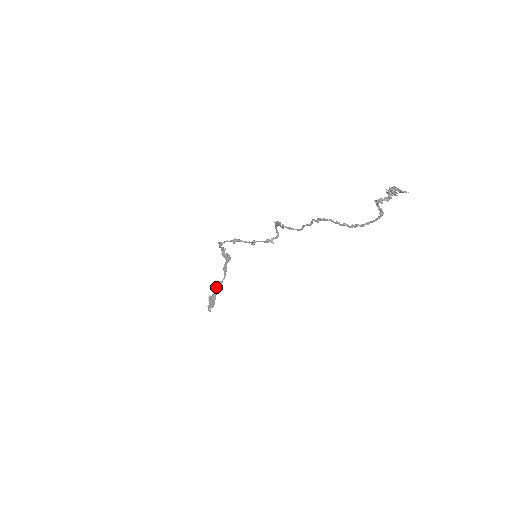
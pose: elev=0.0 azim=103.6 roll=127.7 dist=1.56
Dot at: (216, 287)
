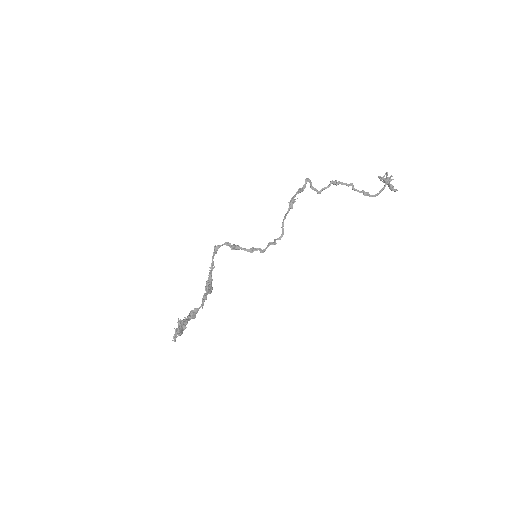
Dot at: (190, 313)
